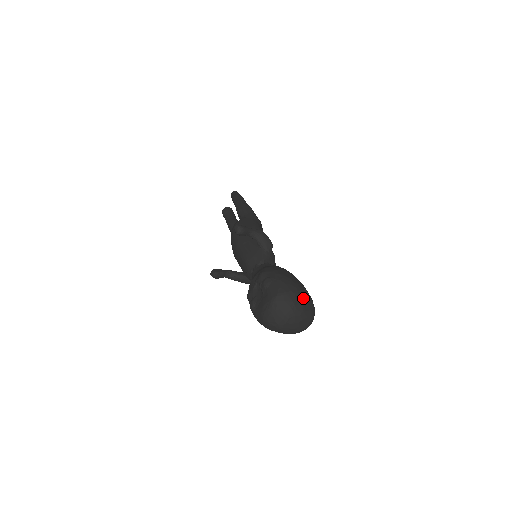
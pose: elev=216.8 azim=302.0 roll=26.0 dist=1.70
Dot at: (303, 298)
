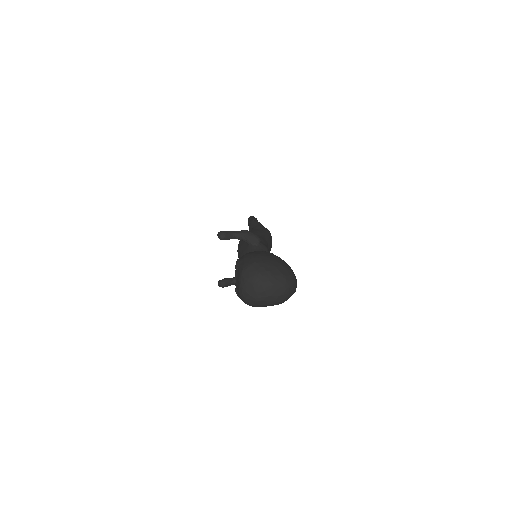
Dot at: (270, 265)
